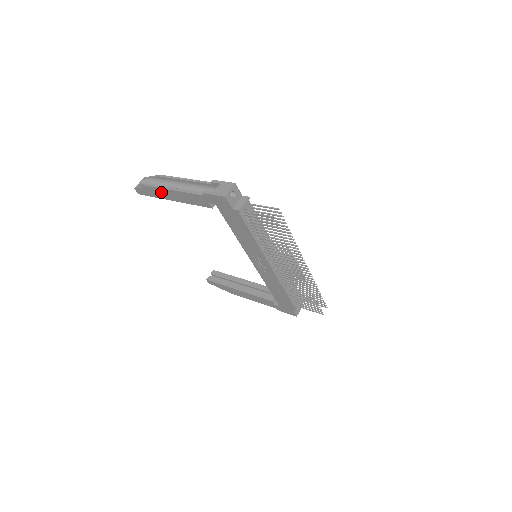
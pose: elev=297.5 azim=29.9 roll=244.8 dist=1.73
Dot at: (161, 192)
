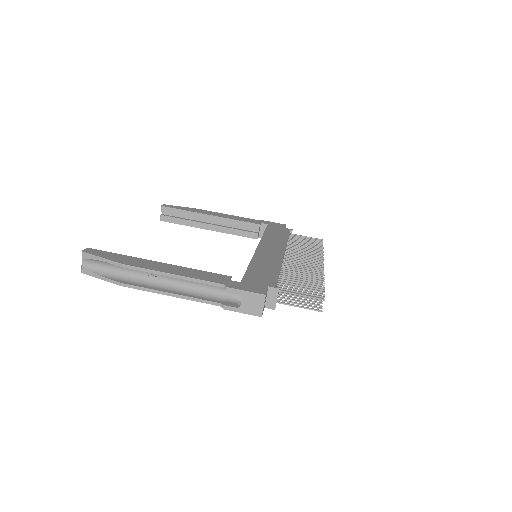
Dot at: occluded
